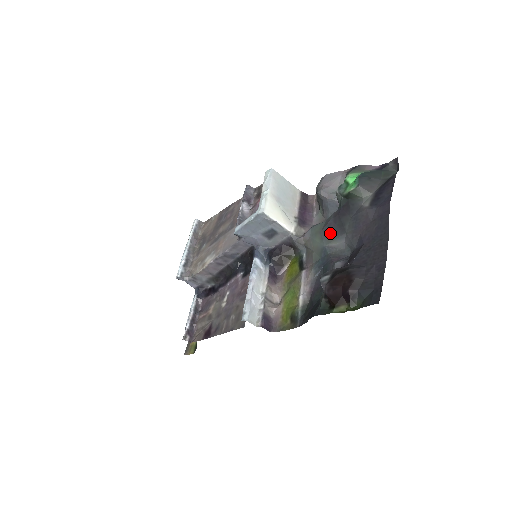
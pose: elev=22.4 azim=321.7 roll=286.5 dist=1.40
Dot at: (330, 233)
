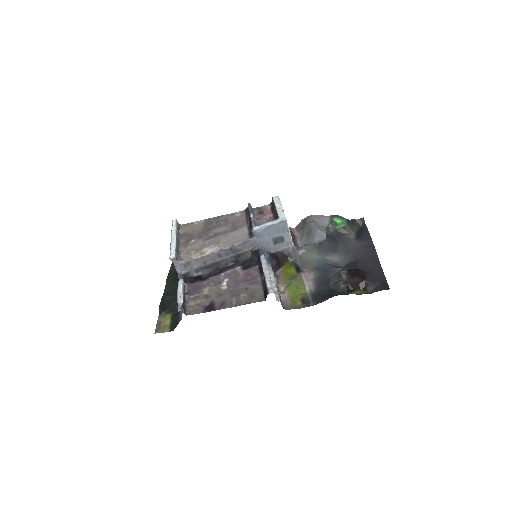
Dot at: (326, 250)
